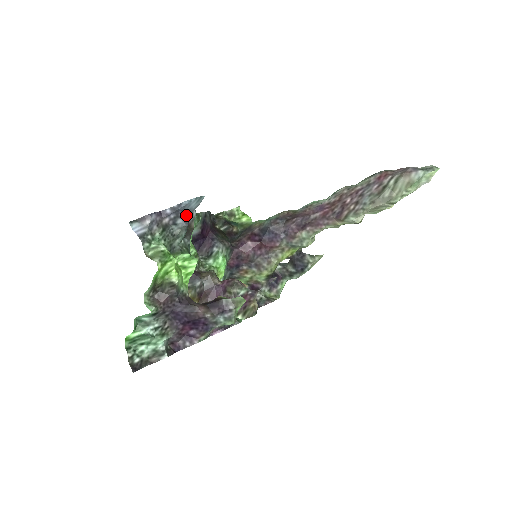
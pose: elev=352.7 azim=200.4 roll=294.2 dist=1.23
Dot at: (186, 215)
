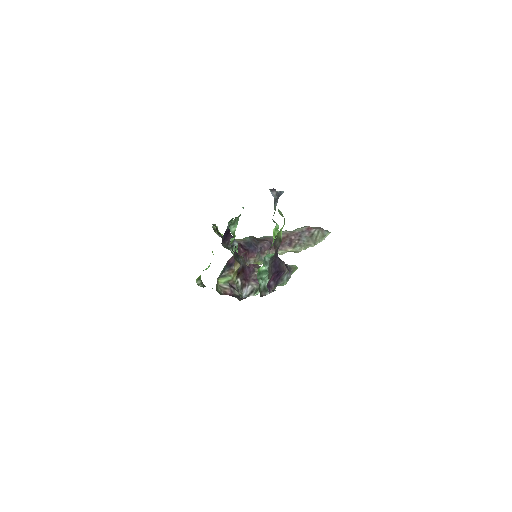
Dot at: occluded
